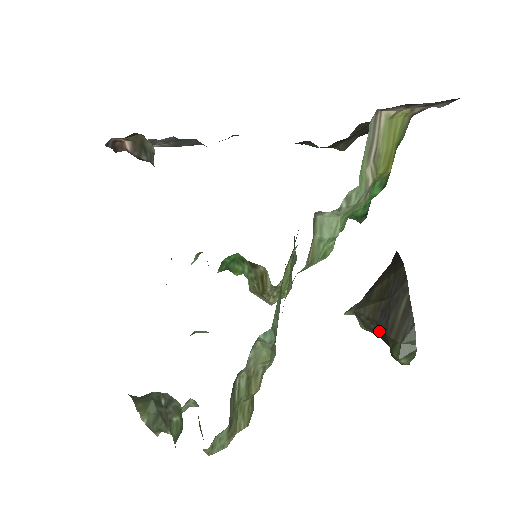
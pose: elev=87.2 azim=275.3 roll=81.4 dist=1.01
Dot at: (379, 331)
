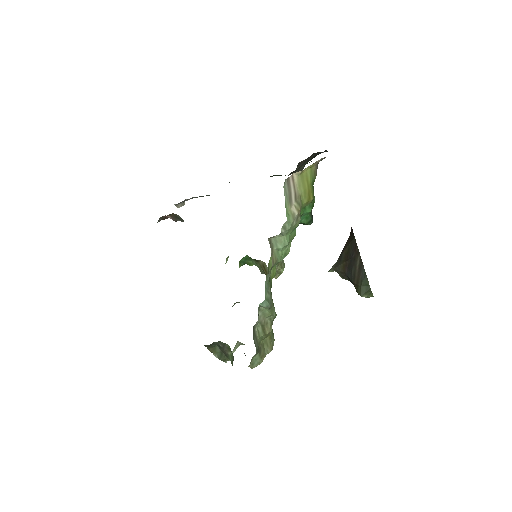
Dot at: (349, 280)
